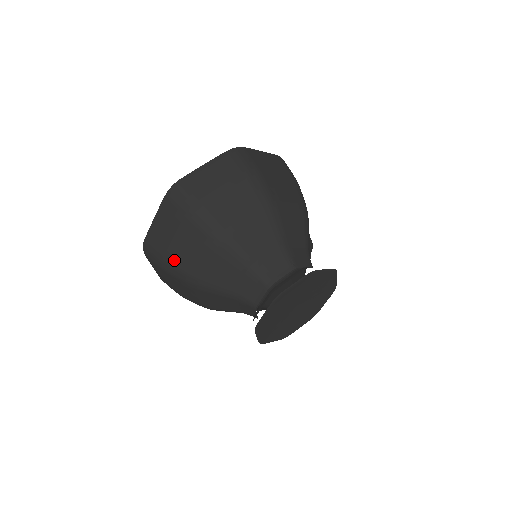
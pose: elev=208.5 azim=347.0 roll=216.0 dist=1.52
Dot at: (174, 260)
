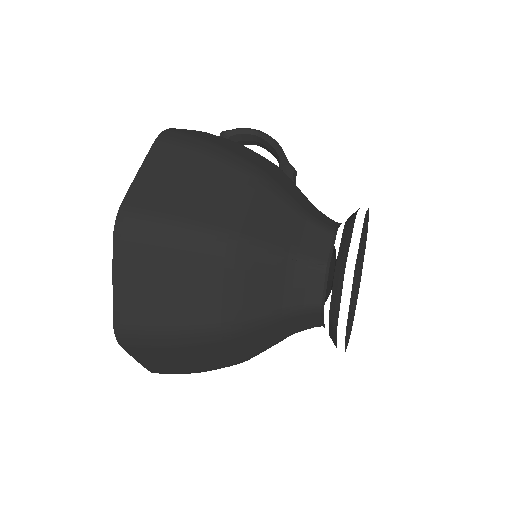
Dot at: (201, 369)
